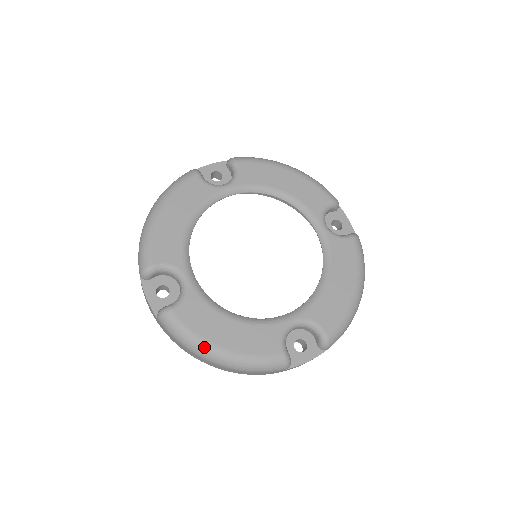
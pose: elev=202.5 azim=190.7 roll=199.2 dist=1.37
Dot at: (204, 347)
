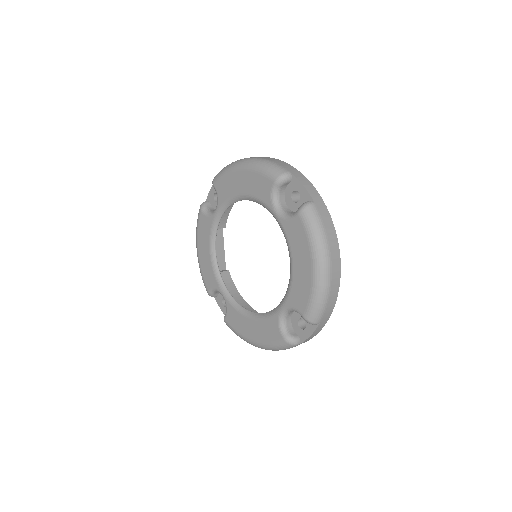
Dot at: (246, 341)
